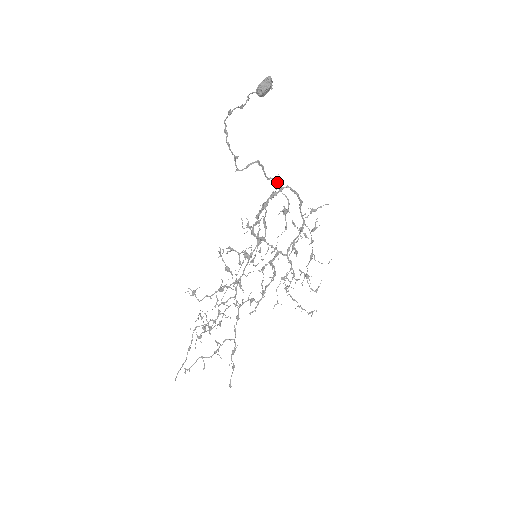
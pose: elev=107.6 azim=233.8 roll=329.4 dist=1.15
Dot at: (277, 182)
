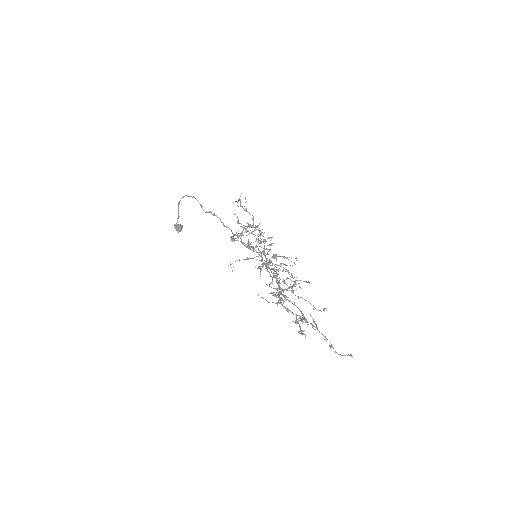
Dot at: occluded
